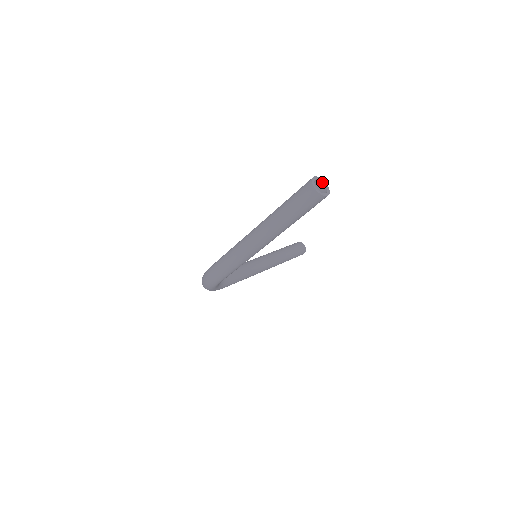
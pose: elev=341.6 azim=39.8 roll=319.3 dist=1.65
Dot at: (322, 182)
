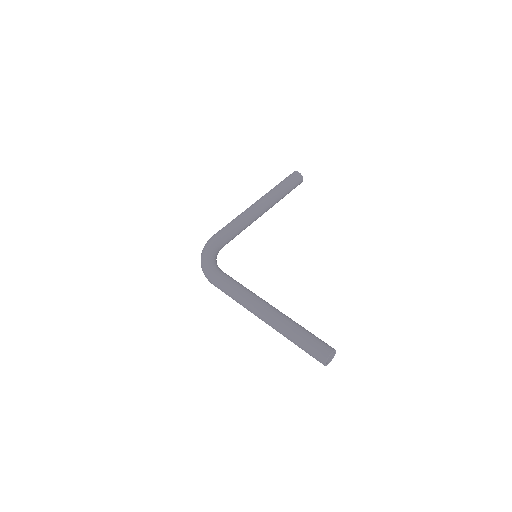
Dot at: (334, 352)
